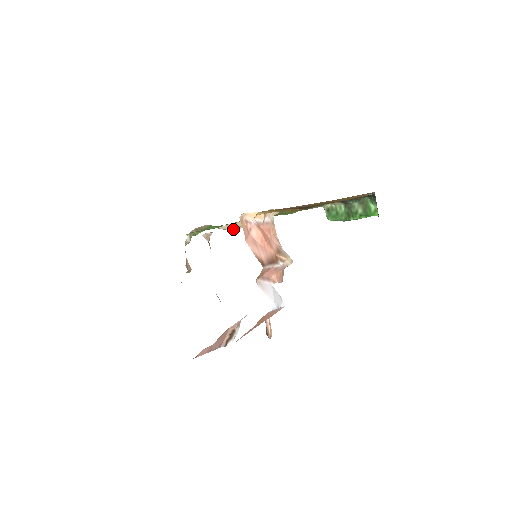
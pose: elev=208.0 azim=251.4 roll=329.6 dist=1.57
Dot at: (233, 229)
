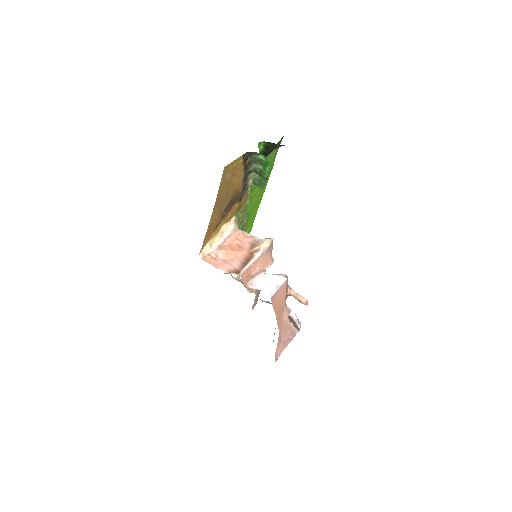
Dot at: occluded
